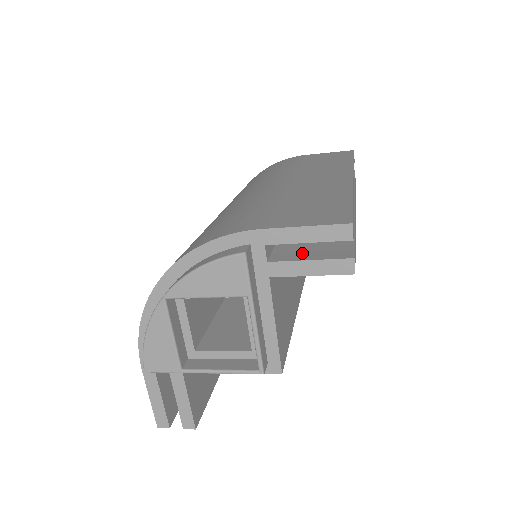
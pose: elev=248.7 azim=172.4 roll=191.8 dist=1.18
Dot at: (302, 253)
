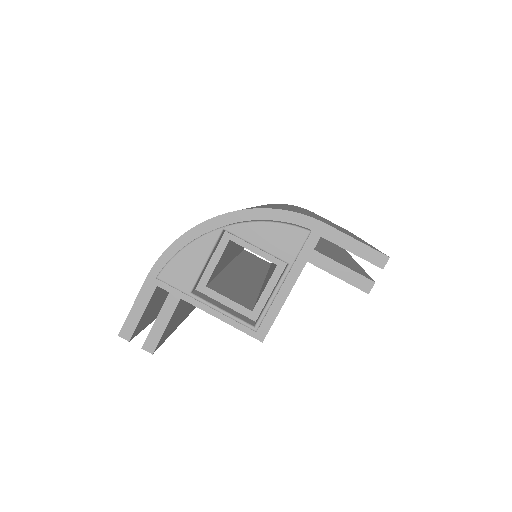
Dot at: (337, 260)
